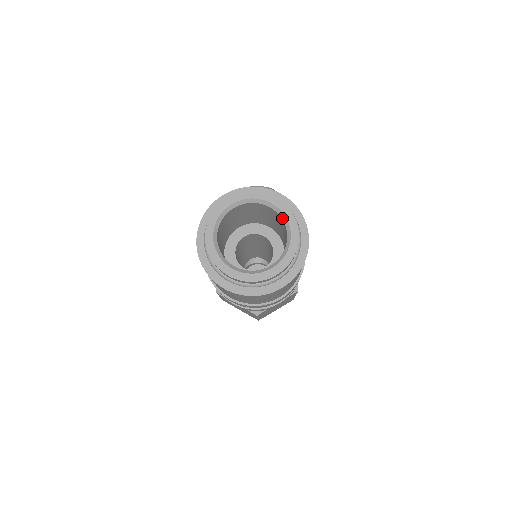
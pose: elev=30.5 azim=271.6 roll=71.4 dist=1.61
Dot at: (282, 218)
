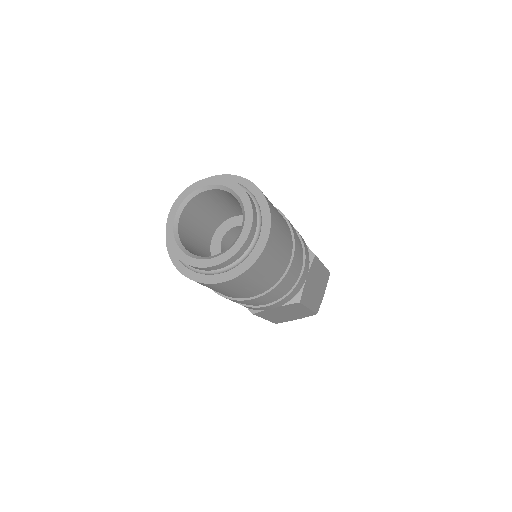
Dot at: (221, 189)
